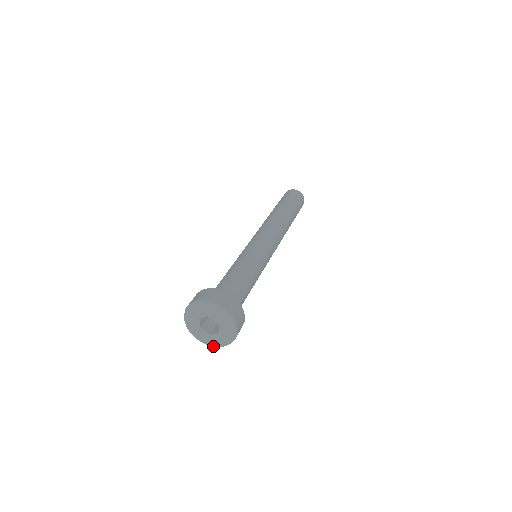
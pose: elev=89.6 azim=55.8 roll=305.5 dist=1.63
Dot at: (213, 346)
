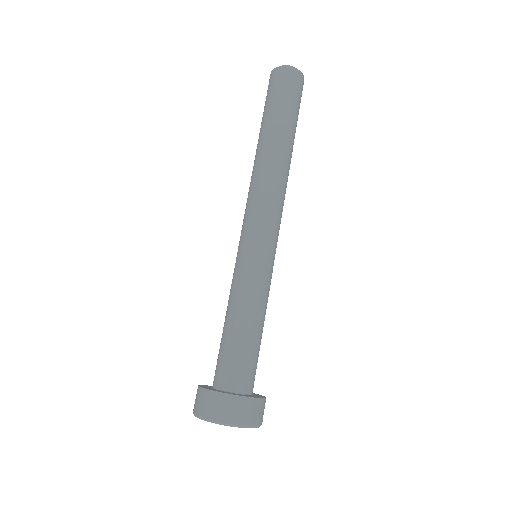
Dot at: occluded
